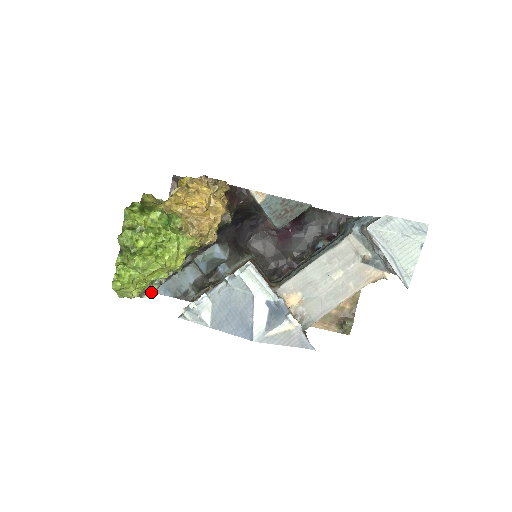
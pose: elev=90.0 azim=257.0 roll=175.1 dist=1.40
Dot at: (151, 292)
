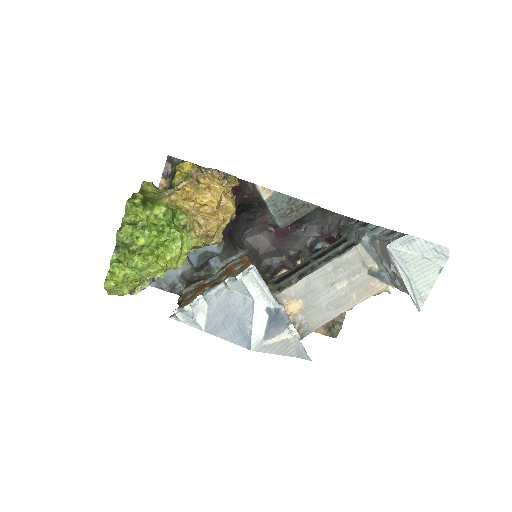
Dot at: (142, 289)
